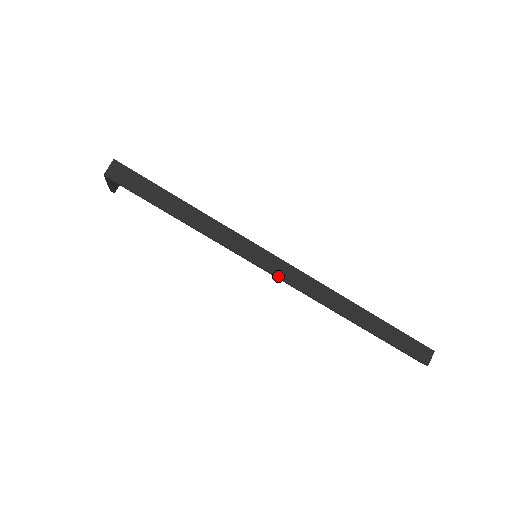
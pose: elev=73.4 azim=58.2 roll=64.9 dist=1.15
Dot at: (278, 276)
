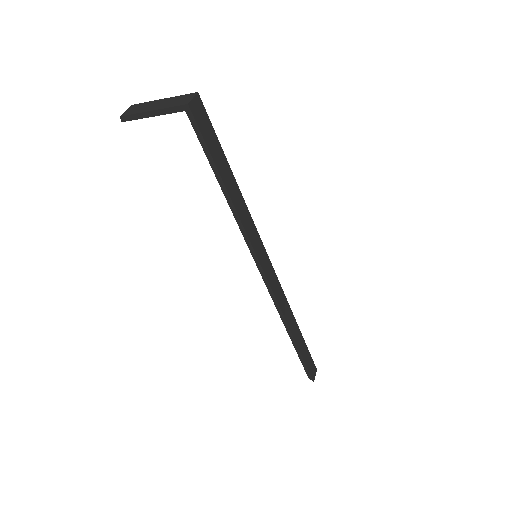
Dot at: (269, 281)
